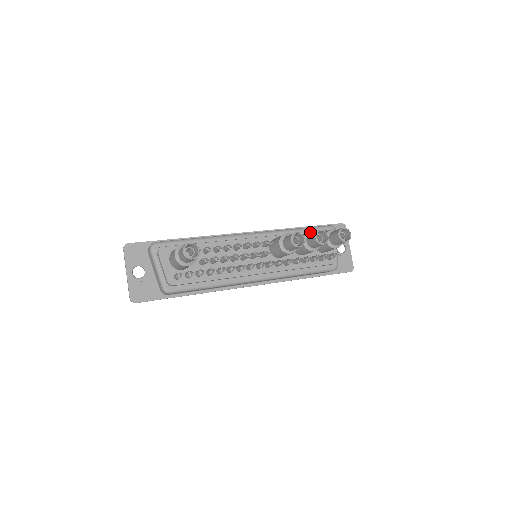
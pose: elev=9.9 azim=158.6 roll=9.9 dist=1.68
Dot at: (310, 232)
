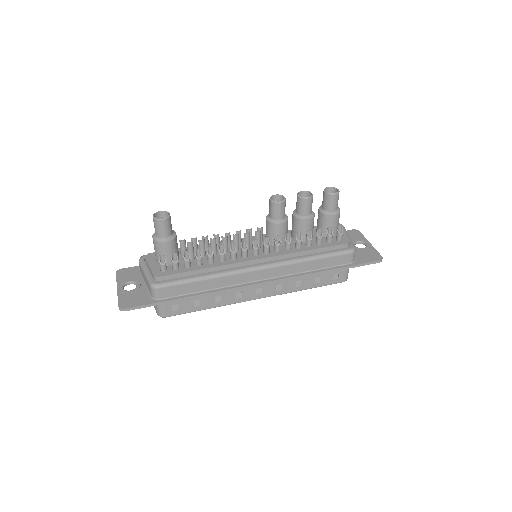
Dot at: occluded
